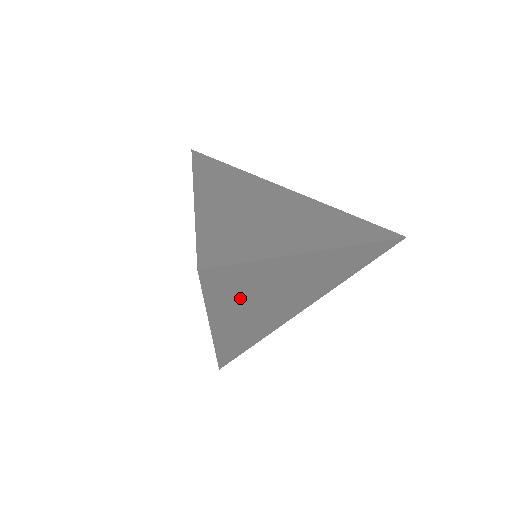
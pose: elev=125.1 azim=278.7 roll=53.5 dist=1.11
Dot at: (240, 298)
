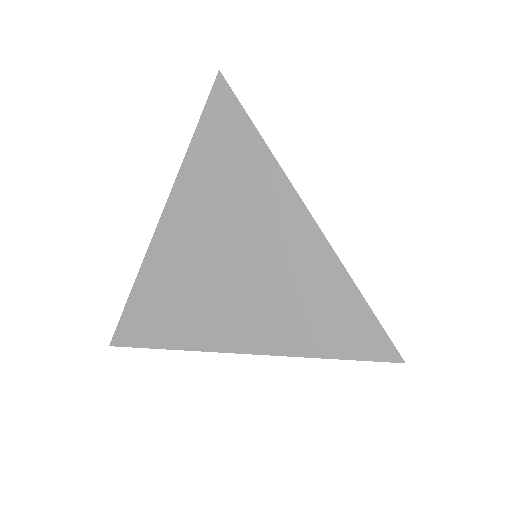
Dot at: (211, 182)
